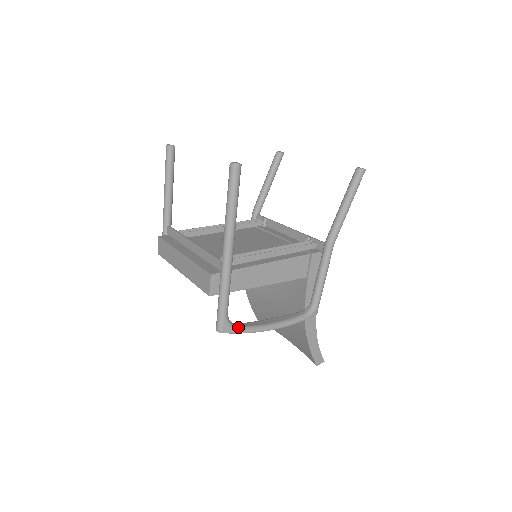
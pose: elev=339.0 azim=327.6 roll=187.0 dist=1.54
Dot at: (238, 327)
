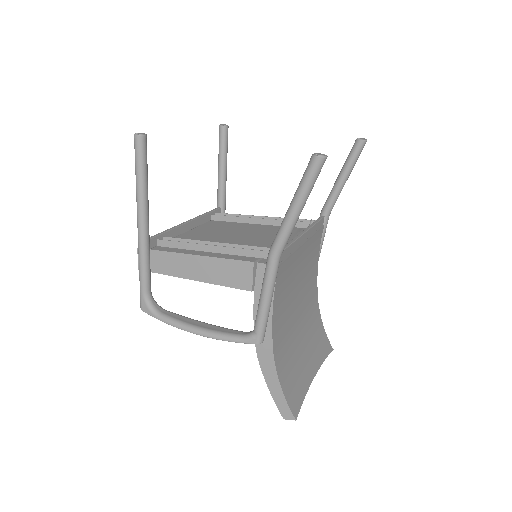
Dot at: (158, 312)
